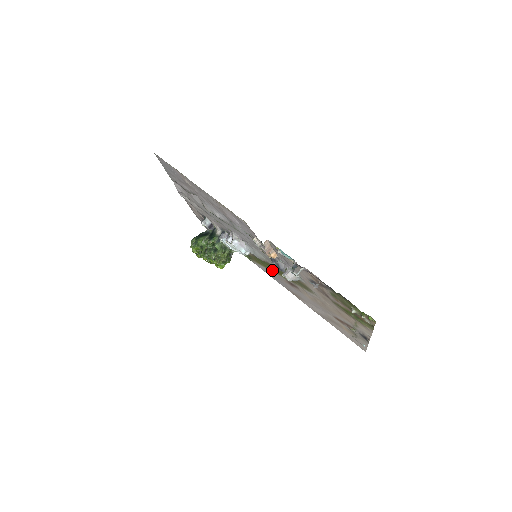
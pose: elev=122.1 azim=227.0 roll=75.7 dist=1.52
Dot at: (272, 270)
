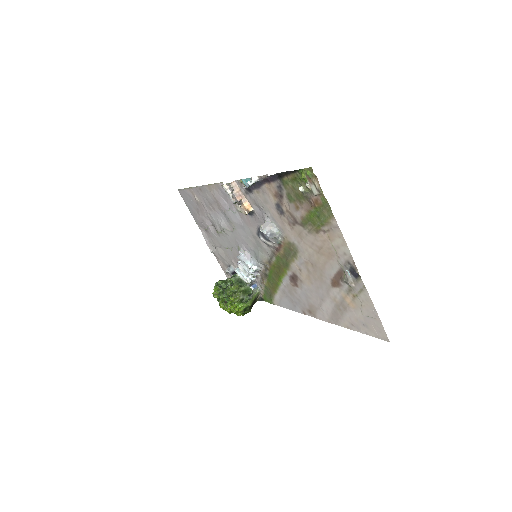
Dot at: (279, 280)
